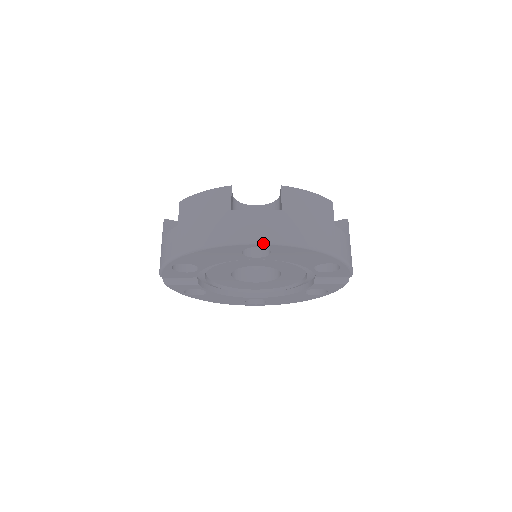
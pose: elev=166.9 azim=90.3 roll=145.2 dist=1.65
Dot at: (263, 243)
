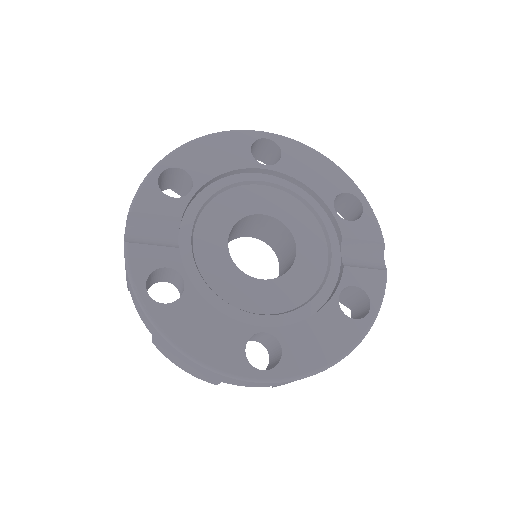
Dot at: (273, 134)
